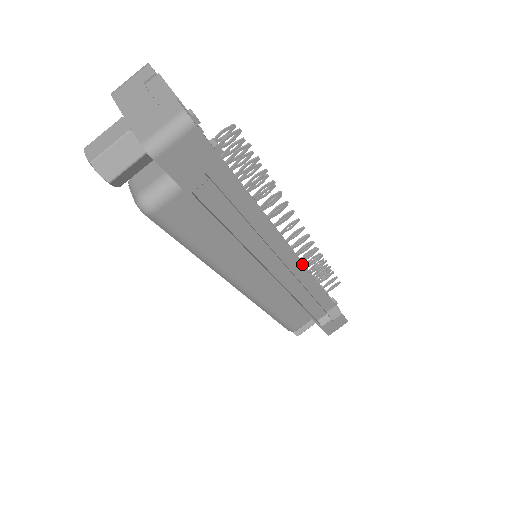
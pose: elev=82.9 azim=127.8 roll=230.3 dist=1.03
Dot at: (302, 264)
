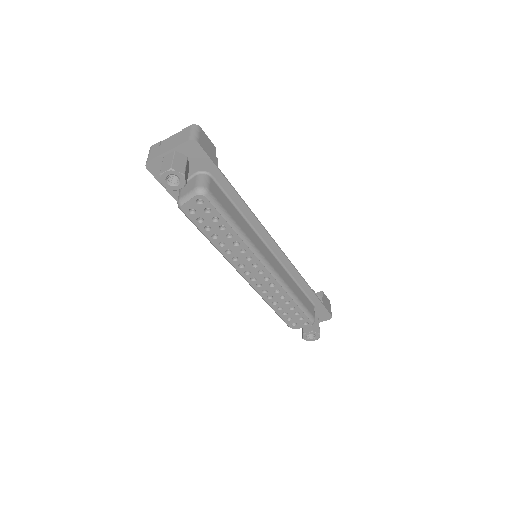
Dot at: occluded
